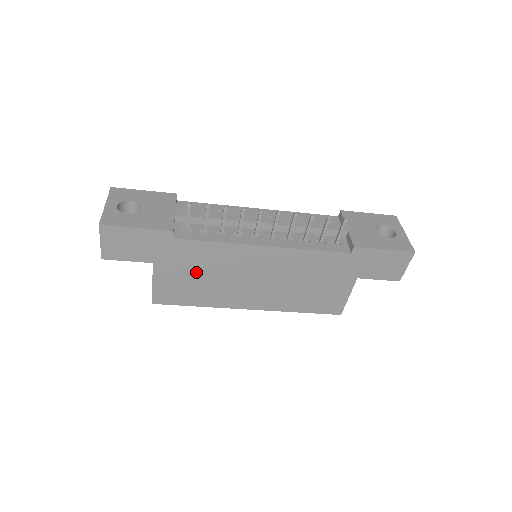
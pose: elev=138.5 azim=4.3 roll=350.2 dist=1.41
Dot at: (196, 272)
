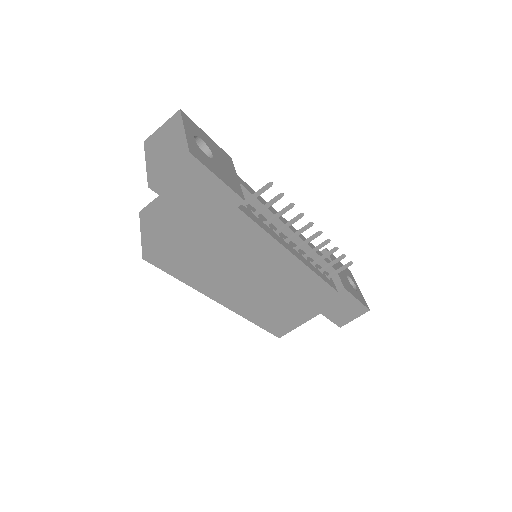
Dot at: (219, 249)
